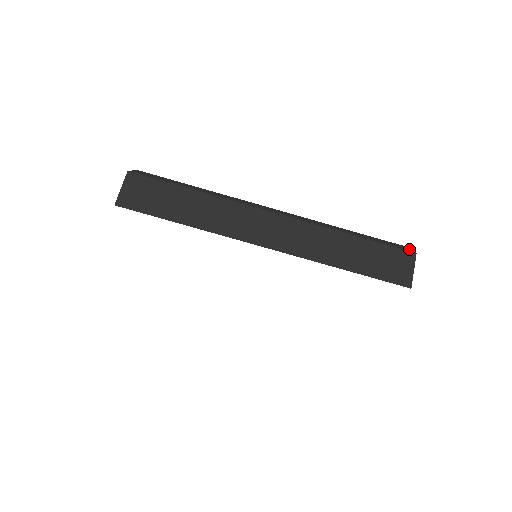
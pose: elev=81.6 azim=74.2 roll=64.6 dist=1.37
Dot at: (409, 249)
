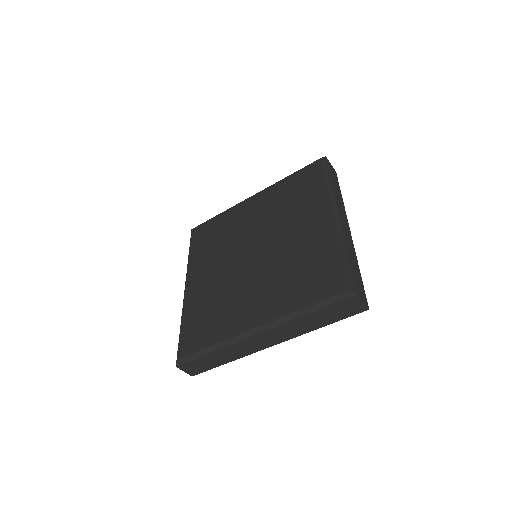
Dot at: (350, 294)
